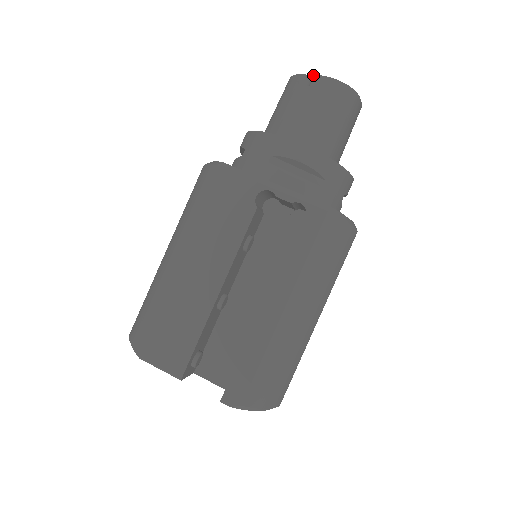
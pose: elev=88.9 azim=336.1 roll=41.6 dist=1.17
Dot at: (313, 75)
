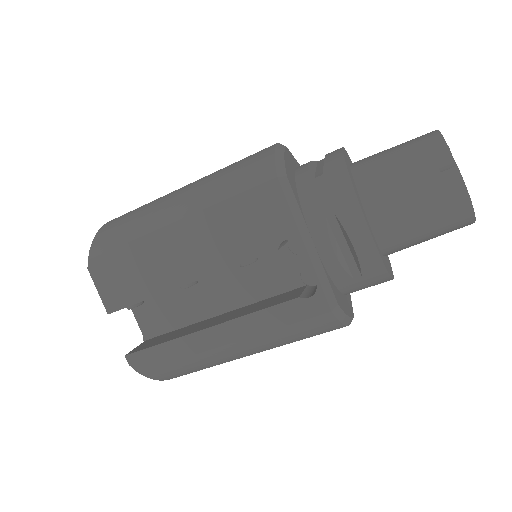
Dot at: occluded
